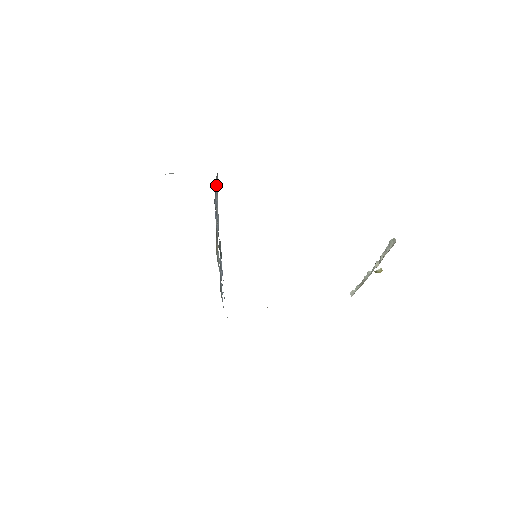
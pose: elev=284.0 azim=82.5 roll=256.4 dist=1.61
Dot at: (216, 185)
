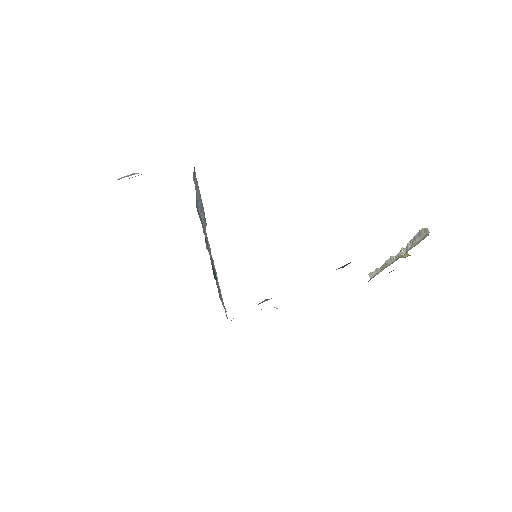
Dot at: (195, 180)
